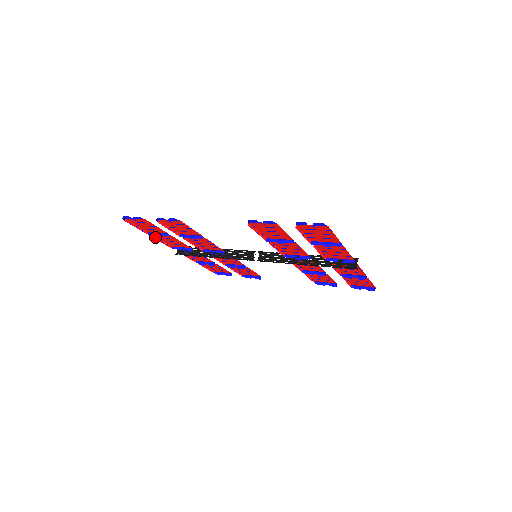
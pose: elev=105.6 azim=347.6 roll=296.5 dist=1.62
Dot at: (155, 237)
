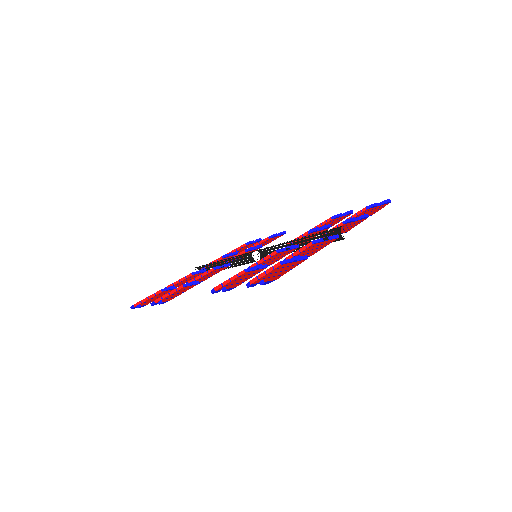
Dot at: (170, 285)
